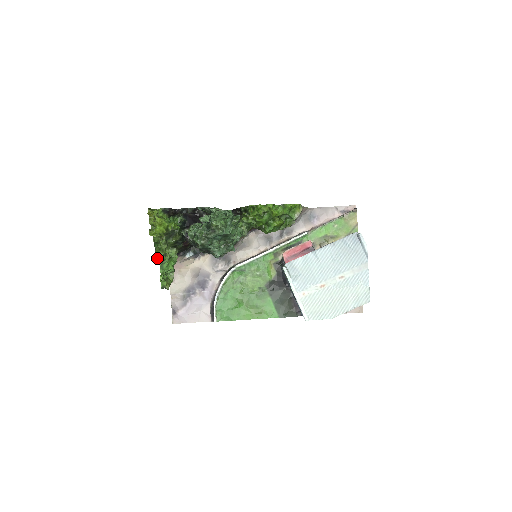
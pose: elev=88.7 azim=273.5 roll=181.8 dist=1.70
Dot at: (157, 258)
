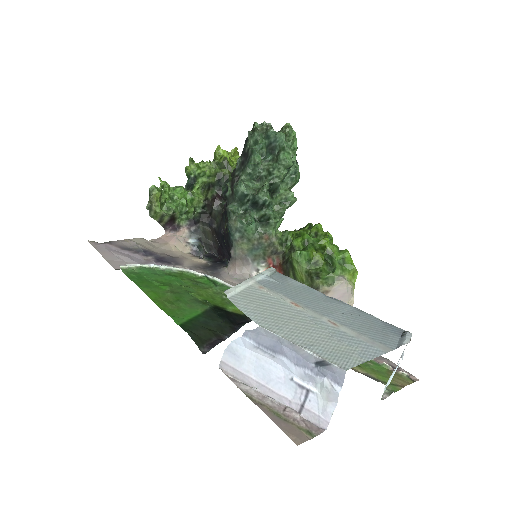
Dot at: (190, 168)
